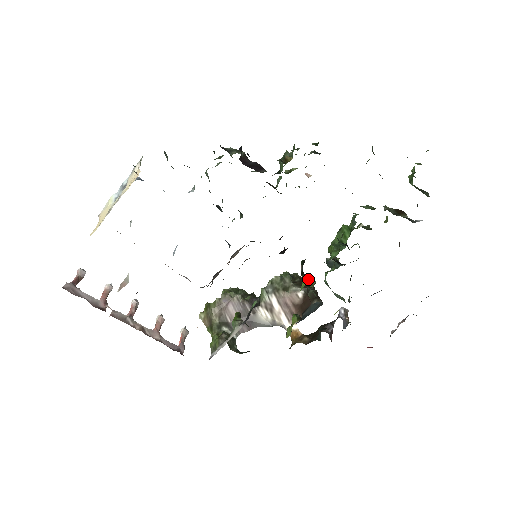
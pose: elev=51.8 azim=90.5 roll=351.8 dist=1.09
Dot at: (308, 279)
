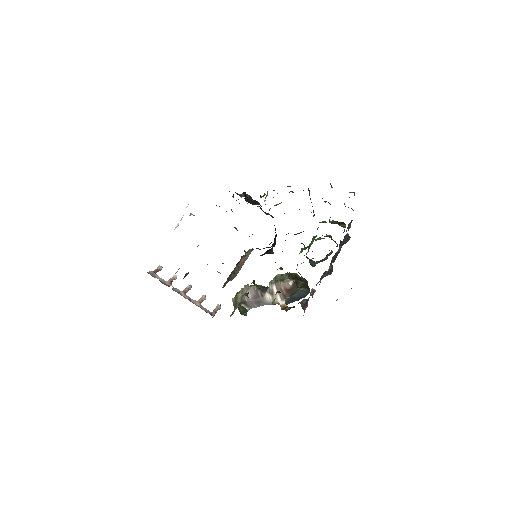
Dot at: occluded
